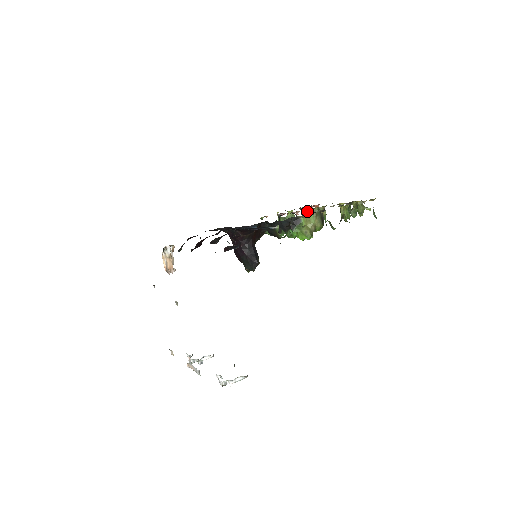
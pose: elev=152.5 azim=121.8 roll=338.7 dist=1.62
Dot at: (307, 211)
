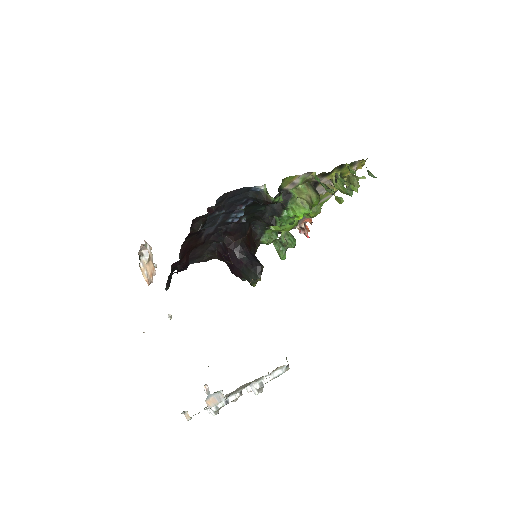
Dot at: (302, 230)
